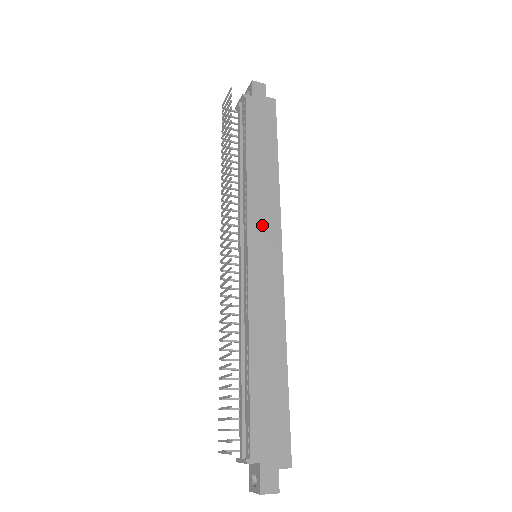
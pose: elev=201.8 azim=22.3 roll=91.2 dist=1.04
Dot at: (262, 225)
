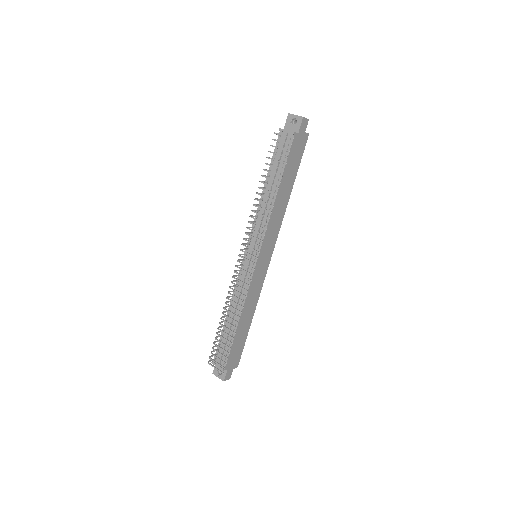
Dot at: (269, 241)
